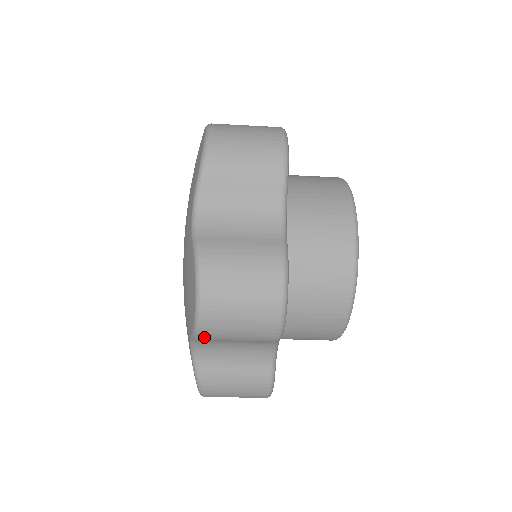
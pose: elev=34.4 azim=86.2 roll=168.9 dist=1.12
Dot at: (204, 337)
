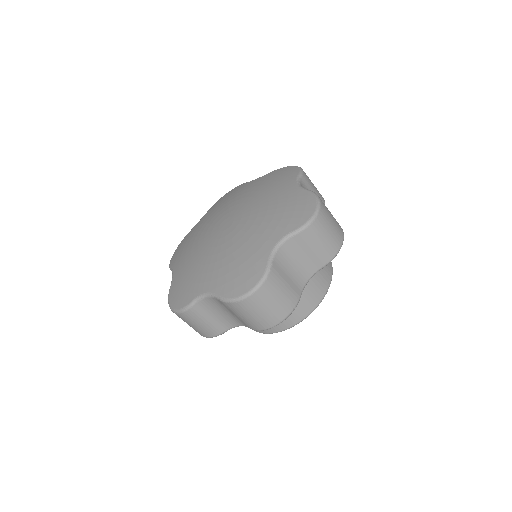
Dot at: (305, 233)
